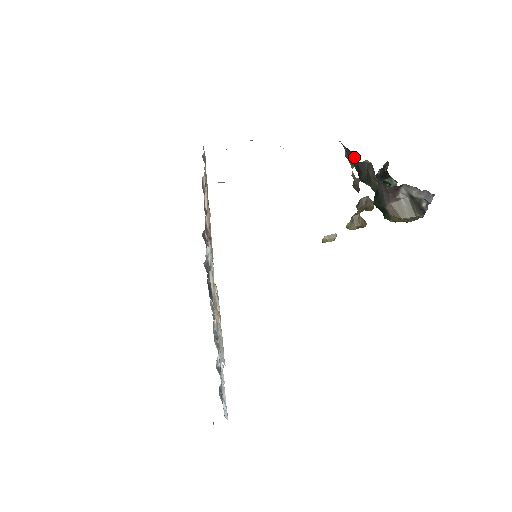
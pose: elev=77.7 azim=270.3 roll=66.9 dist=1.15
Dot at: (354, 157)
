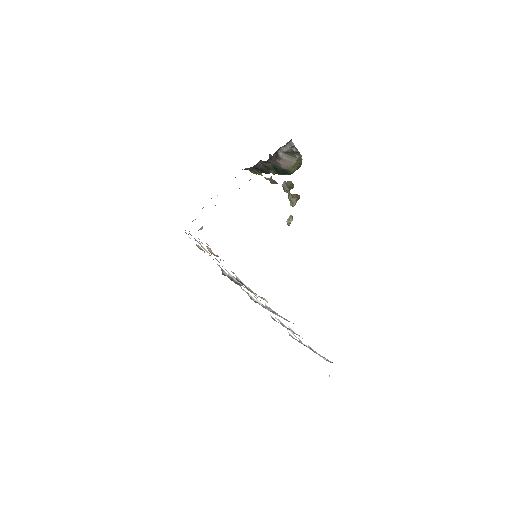
Dot at: (256, 169)
